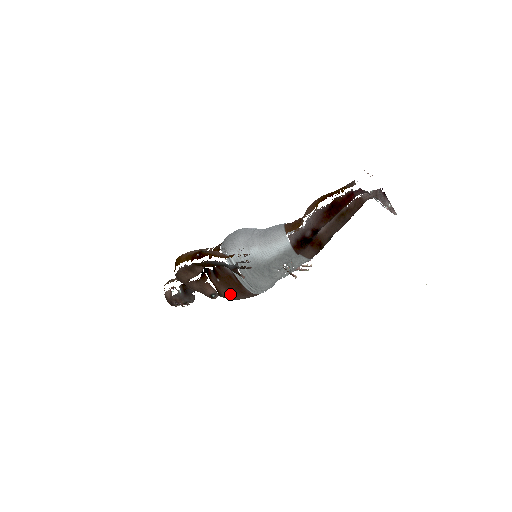
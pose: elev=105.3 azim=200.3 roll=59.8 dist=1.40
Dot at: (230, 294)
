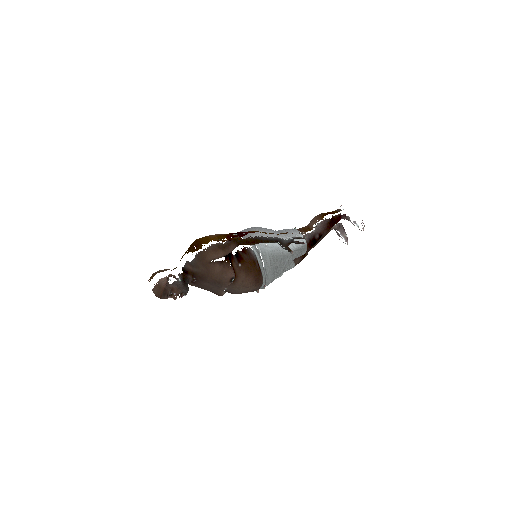
Dot at: (246, 281)
